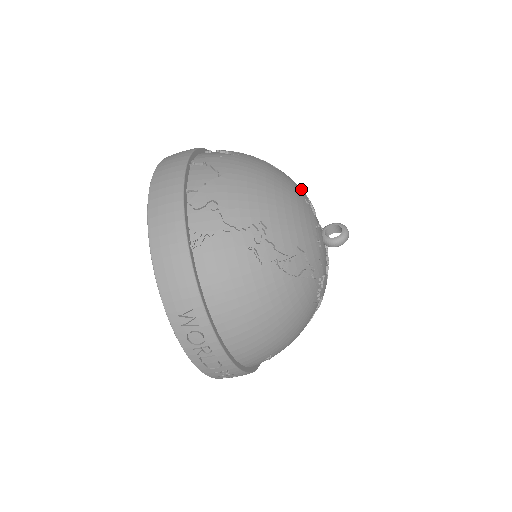
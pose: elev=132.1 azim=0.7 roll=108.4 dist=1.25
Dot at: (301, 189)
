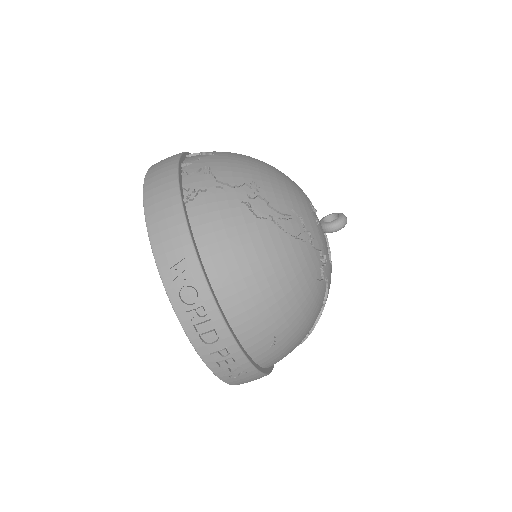
Dot at: occluded
